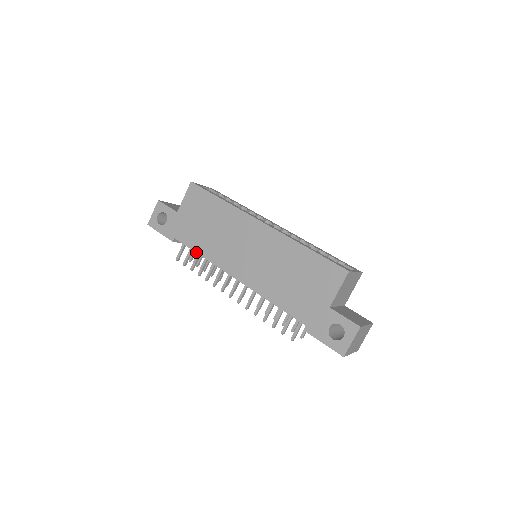
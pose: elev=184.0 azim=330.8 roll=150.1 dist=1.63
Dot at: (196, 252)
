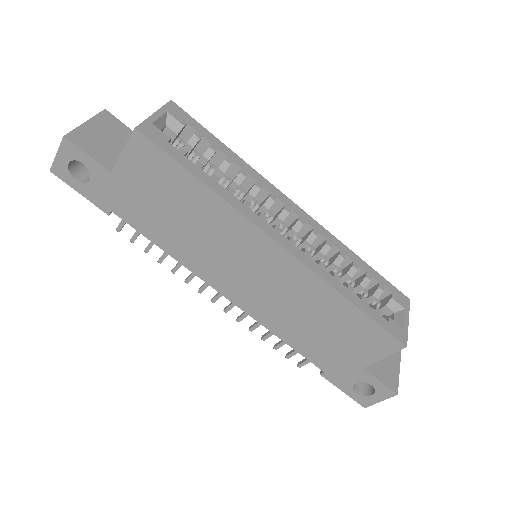
Dot at: (156, 245)
